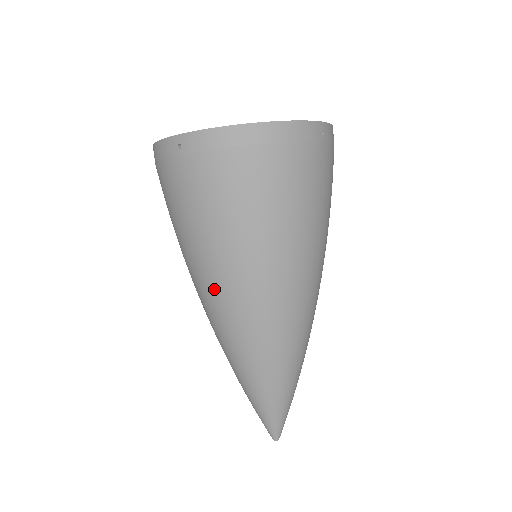
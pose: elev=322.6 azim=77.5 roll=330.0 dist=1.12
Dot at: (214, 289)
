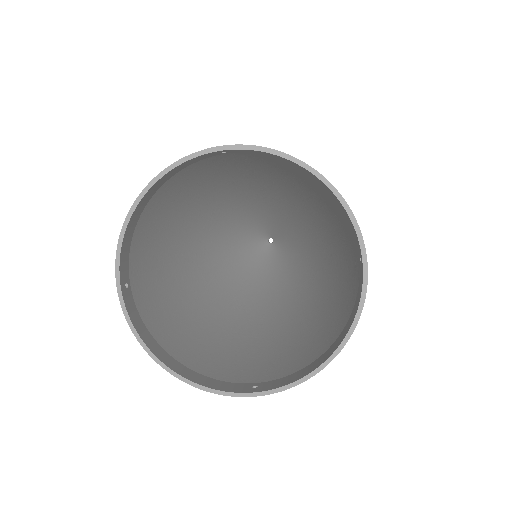
Dot at: (193, 260)
